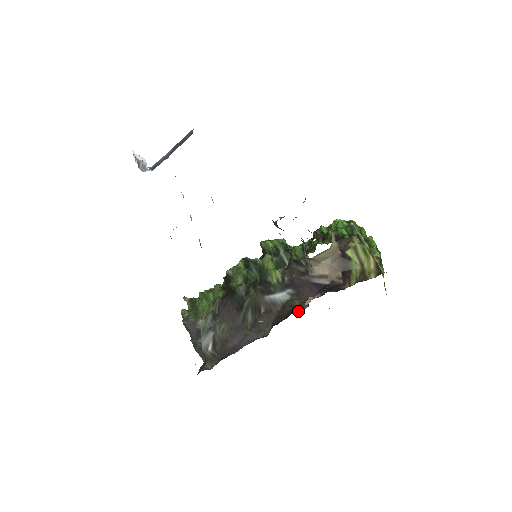
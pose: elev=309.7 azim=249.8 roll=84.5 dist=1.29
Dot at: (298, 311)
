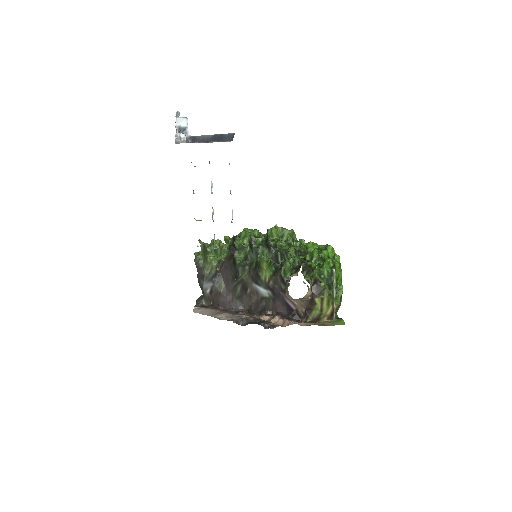
Dot at: (268, 313)
